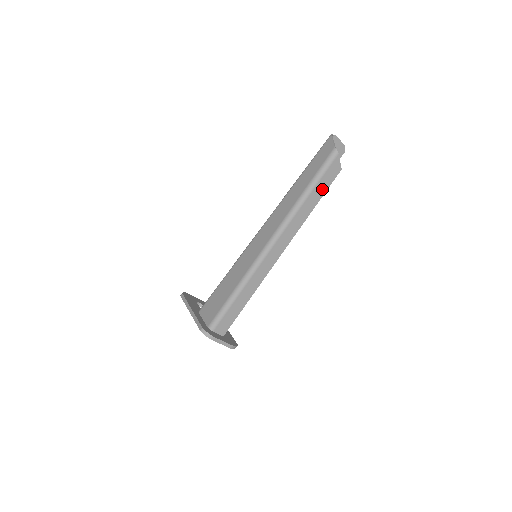
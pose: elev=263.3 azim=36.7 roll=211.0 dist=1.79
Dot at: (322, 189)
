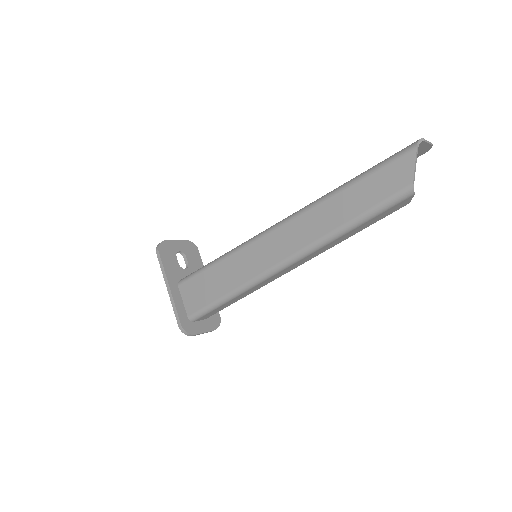
Dot at: (369, 223)
